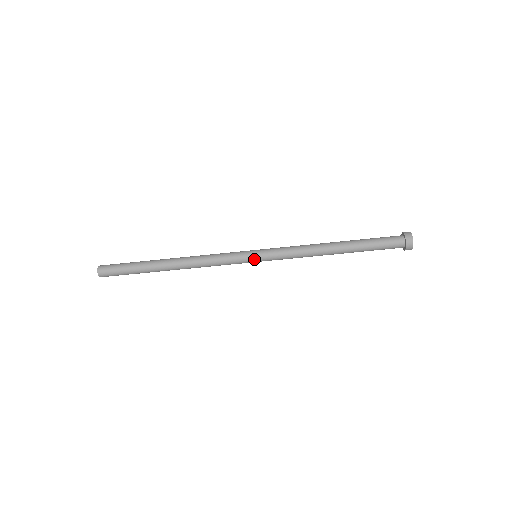
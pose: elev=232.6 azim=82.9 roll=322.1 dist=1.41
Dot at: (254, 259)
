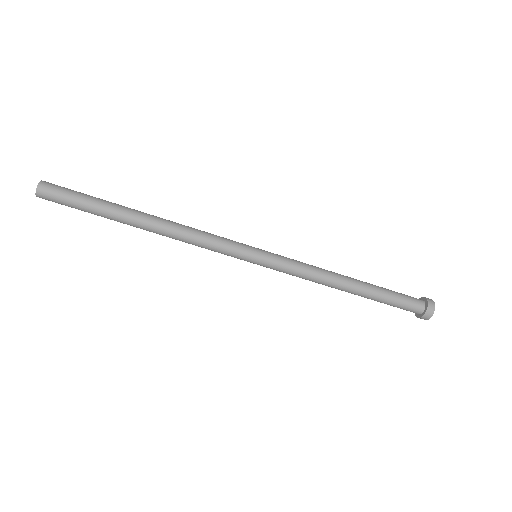
Dot at: (253, 261)
